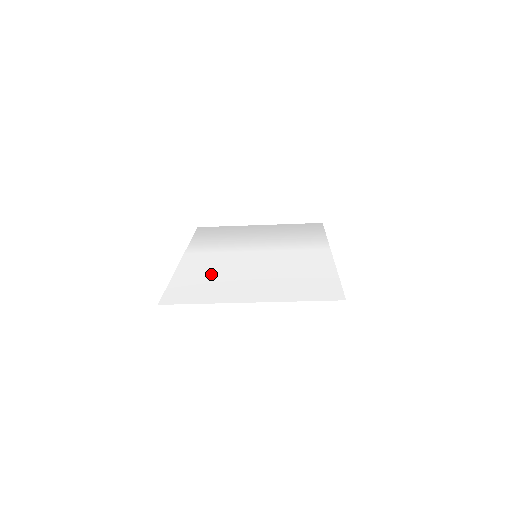
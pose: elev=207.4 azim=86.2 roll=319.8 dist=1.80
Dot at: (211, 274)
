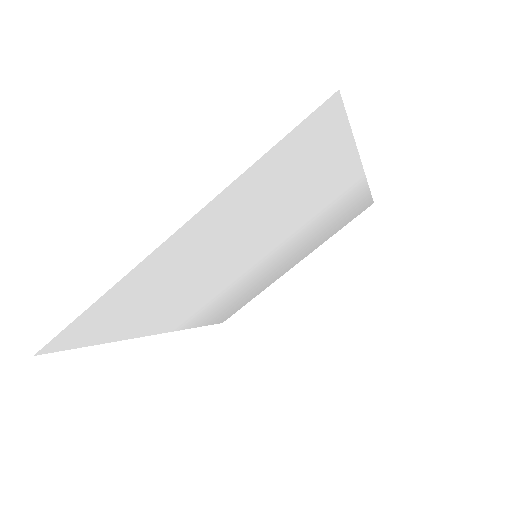
Dot at: (169, 298)
